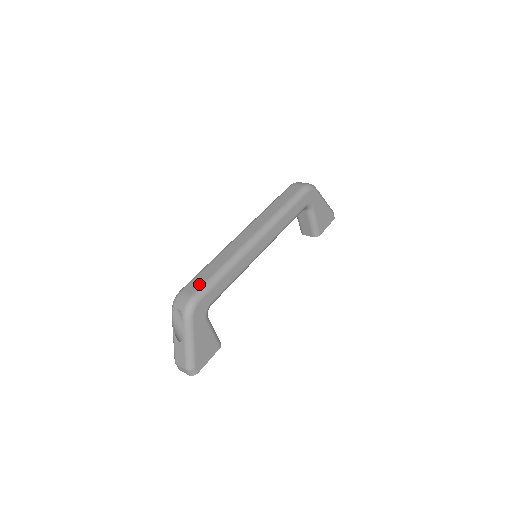
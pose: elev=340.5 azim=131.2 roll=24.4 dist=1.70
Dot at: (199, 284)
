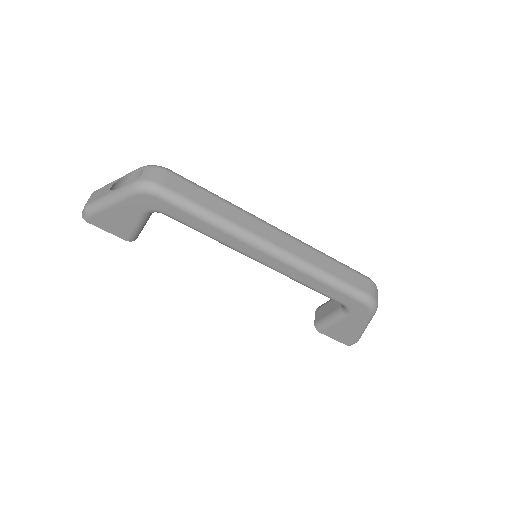
Dot at: (182, 190)
